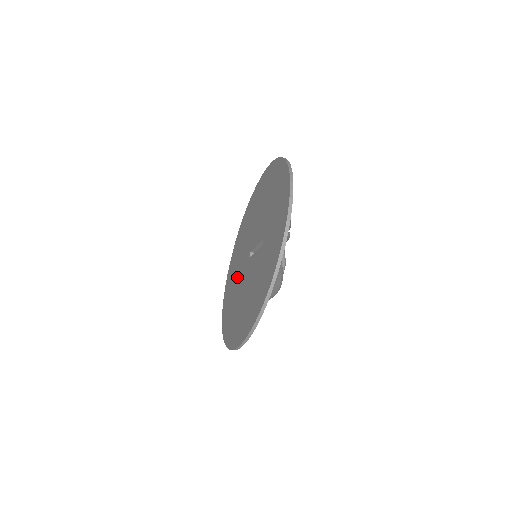
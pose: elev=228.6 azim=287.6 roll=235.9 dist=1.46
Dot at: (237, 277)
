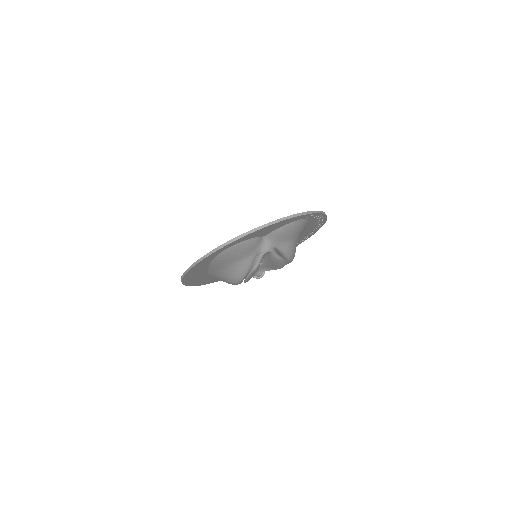
Dot at: occluded
